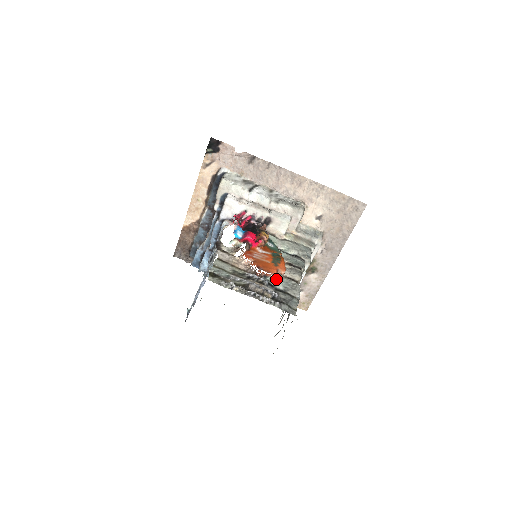
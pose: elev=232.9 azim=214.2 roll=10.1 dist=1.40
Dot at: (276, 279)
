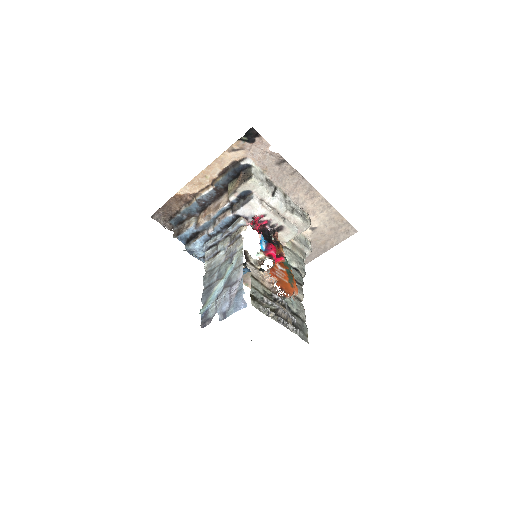
Dot at: (291, 300)
